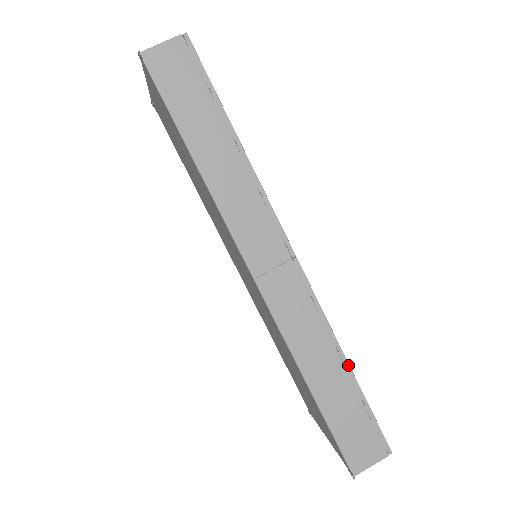
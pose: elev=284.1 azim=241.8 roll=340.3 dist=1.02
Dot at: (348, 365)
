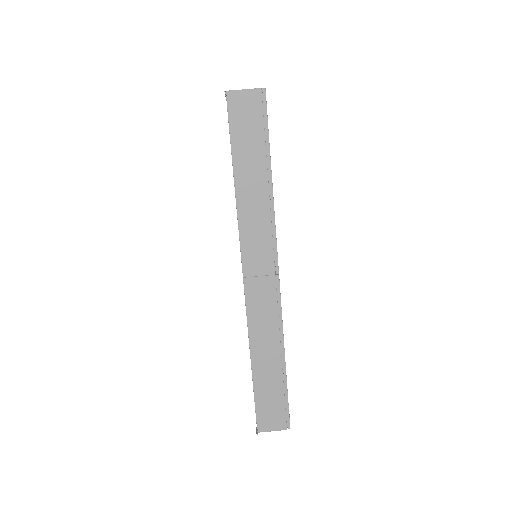
Dot at: (284, 360)
